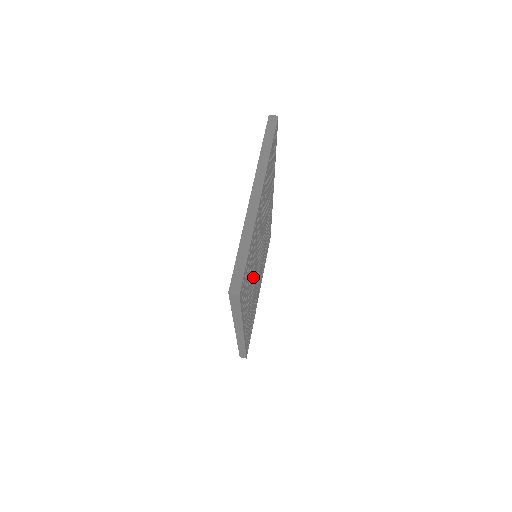
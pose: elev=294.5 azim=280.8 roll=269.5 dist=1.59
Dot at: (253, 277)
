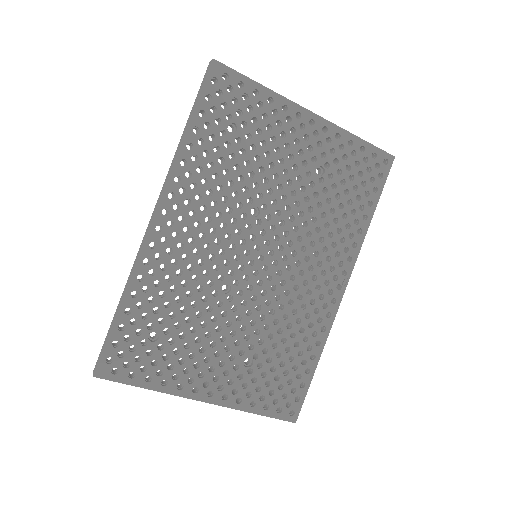
Dot at: (230, 207)
